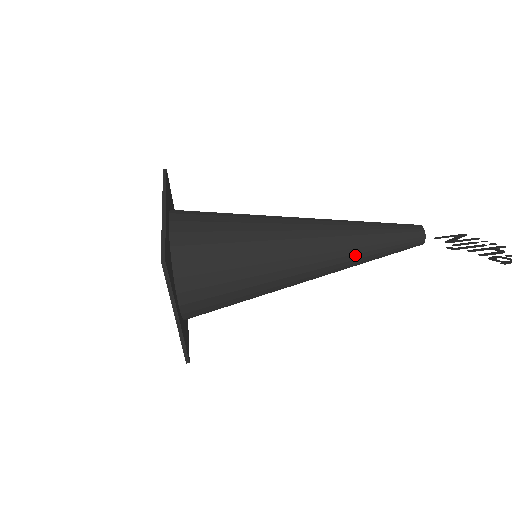
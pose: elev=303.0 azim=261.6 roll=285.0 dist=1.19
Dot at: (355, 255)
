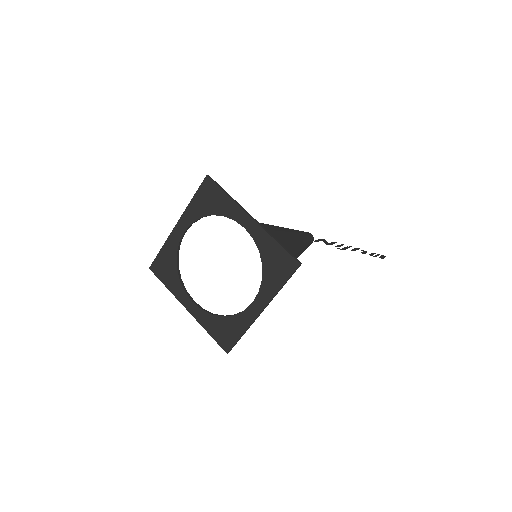
Dot at: (300, 254)
